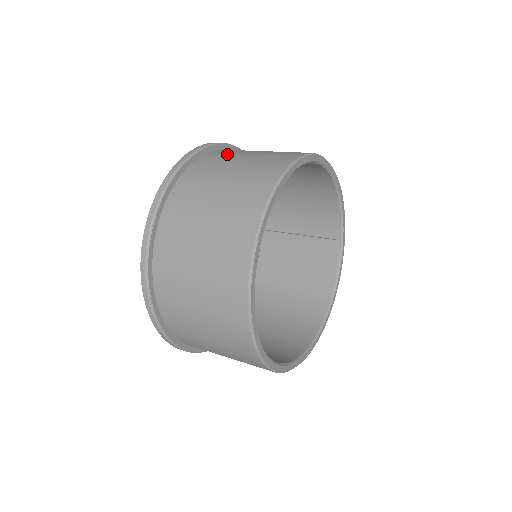
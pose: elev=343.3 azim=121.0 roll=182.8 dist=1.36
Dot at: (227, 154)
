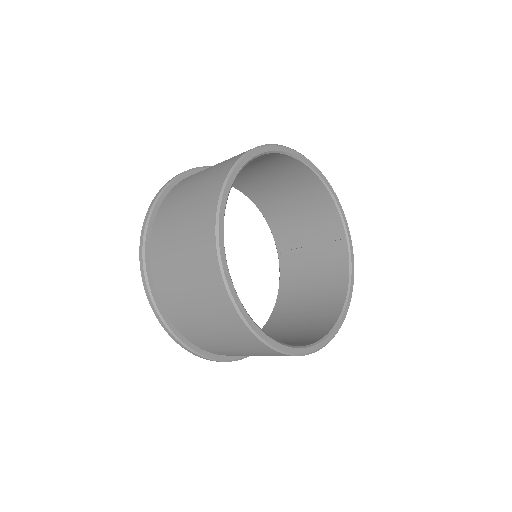
Dot at: occluded
